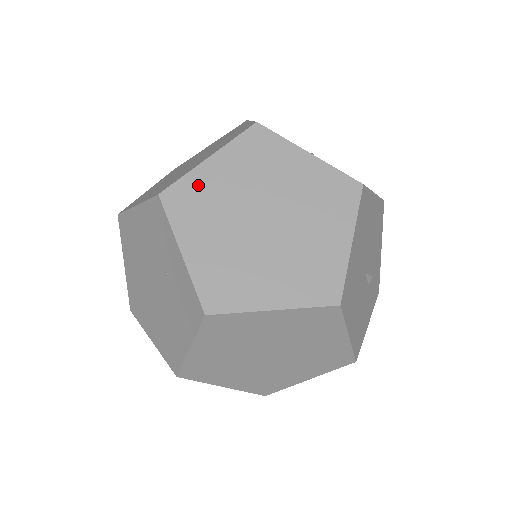
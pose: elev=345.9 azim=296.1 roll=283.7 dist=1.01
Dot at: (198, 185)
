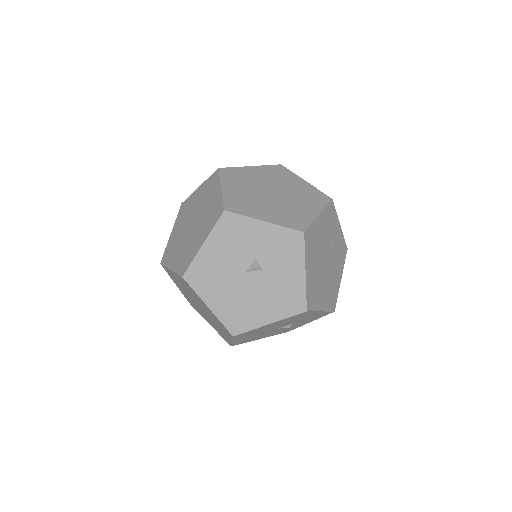
Dot at: (171, 274)
